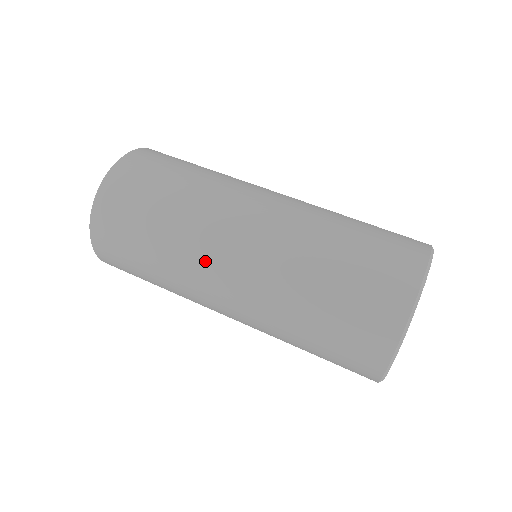
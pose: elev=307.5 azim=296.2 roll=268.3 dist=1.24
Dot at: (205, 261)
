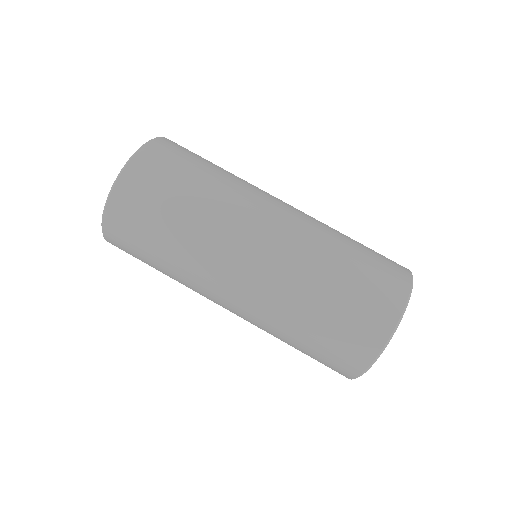
Dot at: (213, 274)
